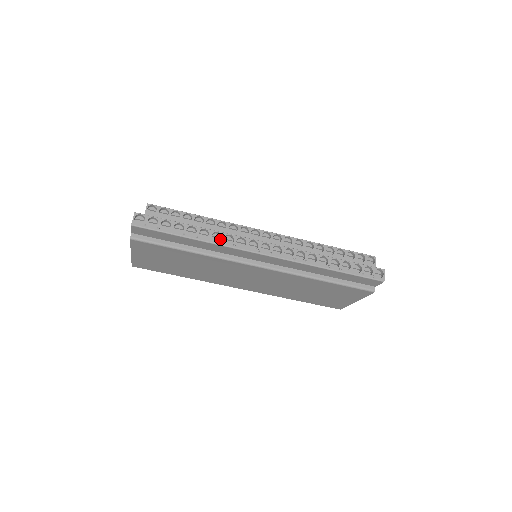
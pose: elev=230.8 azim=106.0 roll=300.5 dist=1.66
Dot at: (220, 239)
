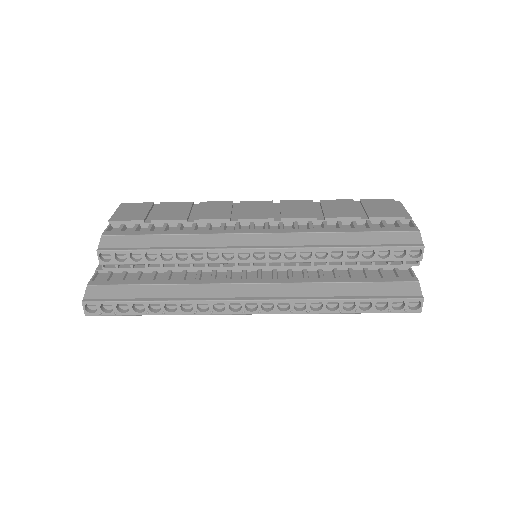
Dot at: occluded
